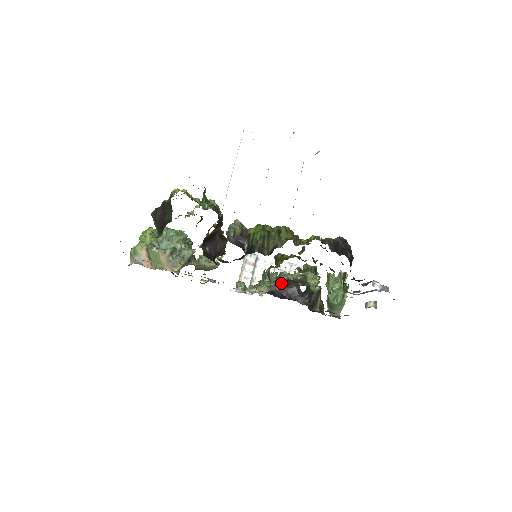
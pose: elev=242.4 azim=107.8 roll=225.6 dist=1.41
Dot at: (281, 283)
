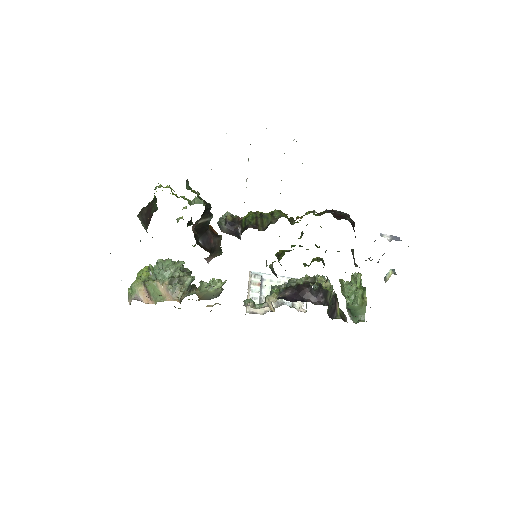
Dot at: (290, 288)
